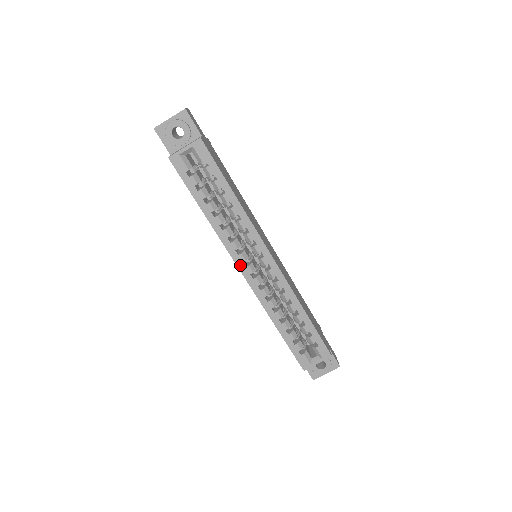
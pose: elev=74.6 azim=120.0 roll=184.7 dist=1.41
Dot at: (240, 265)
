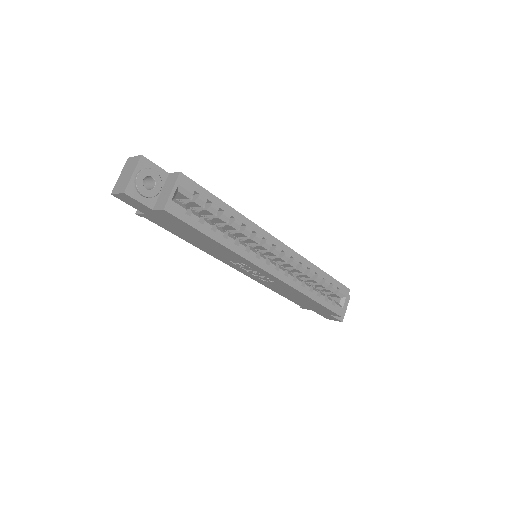
Dot at: (265, 267)
